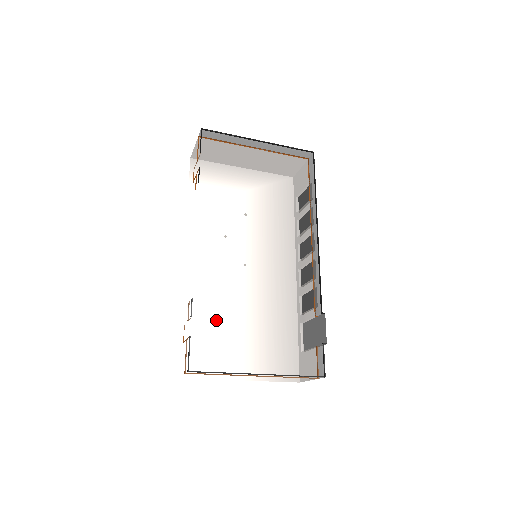
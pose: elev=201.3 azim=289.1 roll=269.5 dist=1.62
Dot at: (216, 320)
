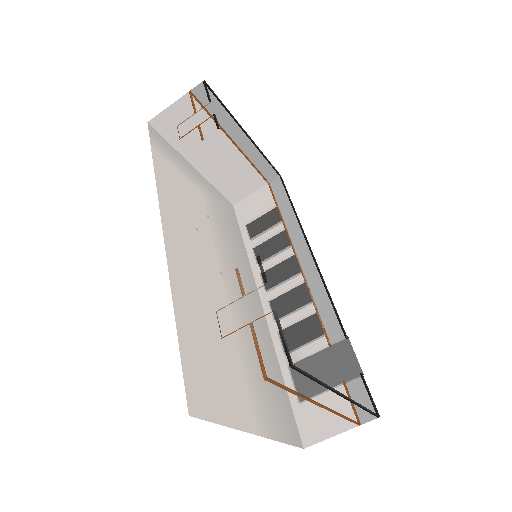
Dot at: (212, 333)
